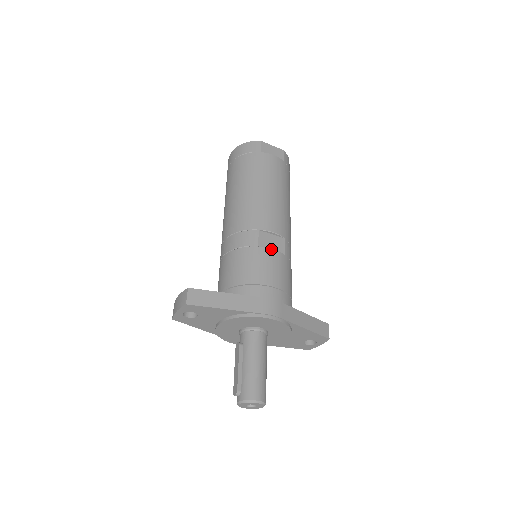
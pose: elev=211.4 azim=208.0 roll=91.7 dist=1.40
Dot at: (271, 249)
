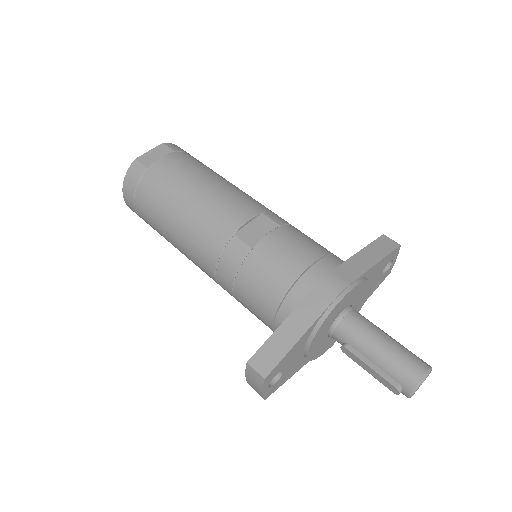
Dot at: (265, 237)
